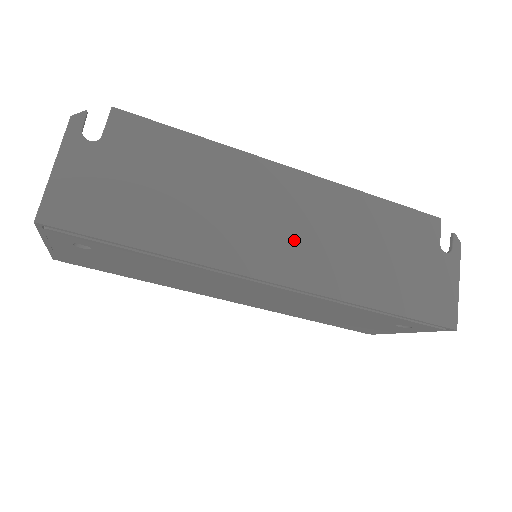
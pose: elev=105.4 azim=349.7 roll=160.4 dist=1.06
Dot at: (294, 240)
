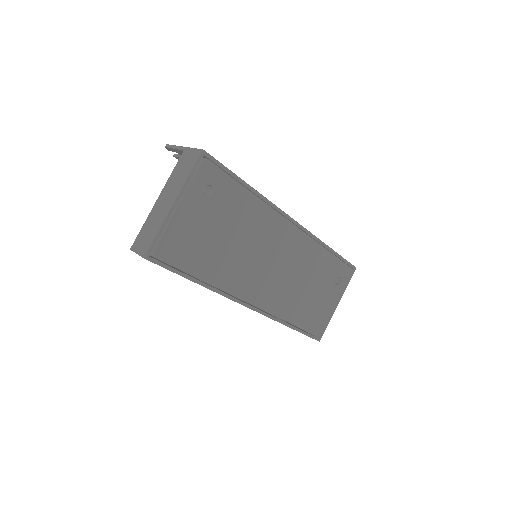
Dot at: occluded
